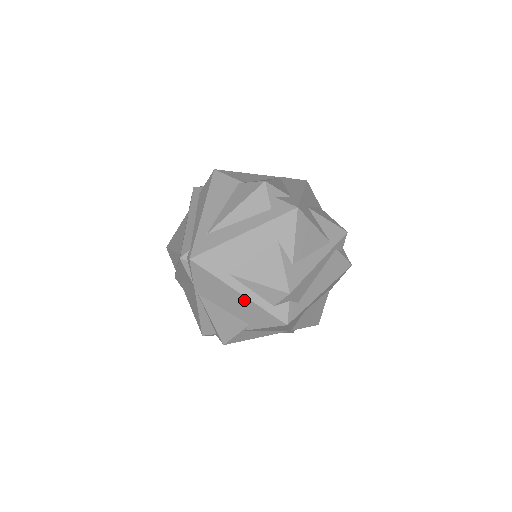
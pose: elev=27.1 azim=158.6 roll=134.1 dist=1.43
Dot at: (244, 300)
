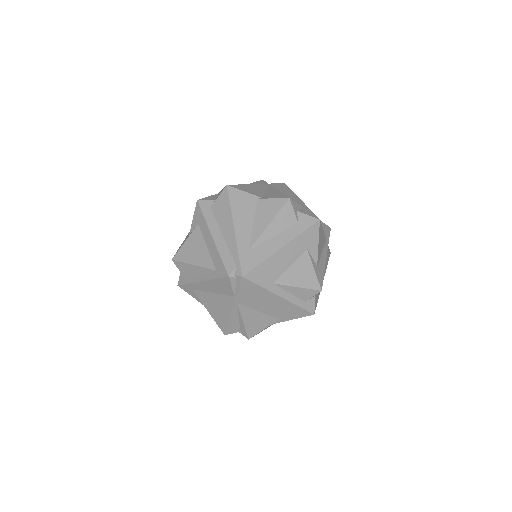
Dot at: (283, 302)
